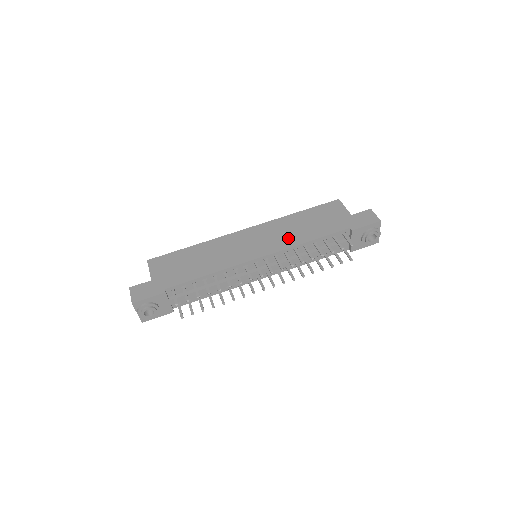
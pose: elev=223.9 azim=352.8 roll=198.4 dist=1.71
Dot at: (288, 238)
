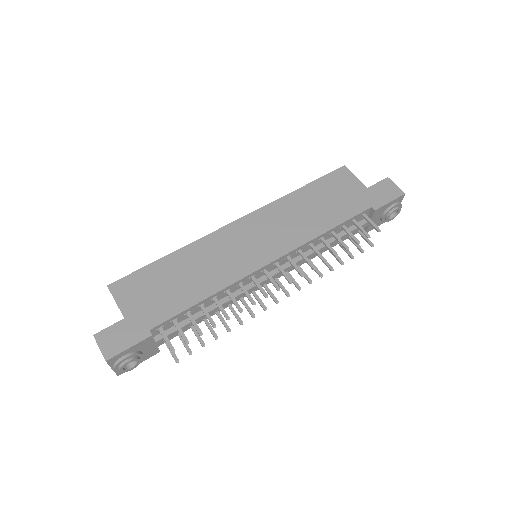
Dot at: (298, 229)
